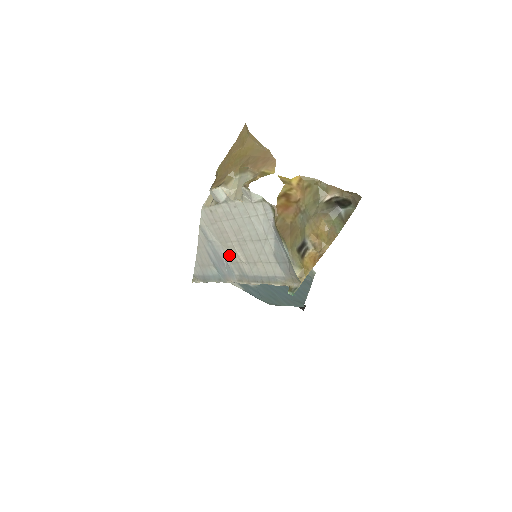
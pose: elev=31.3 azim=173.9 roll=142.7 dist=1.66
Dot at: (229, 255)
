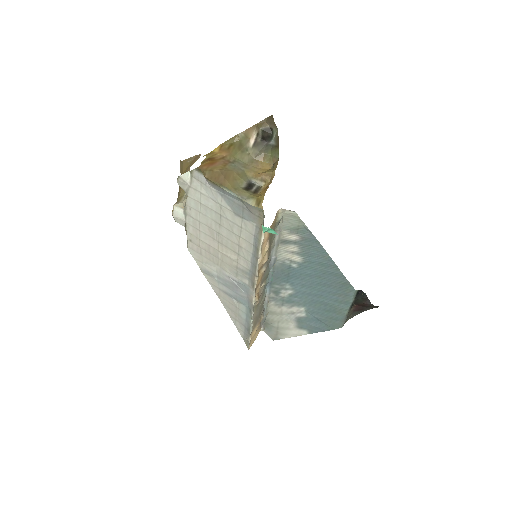
Dot at: (229, 269)
